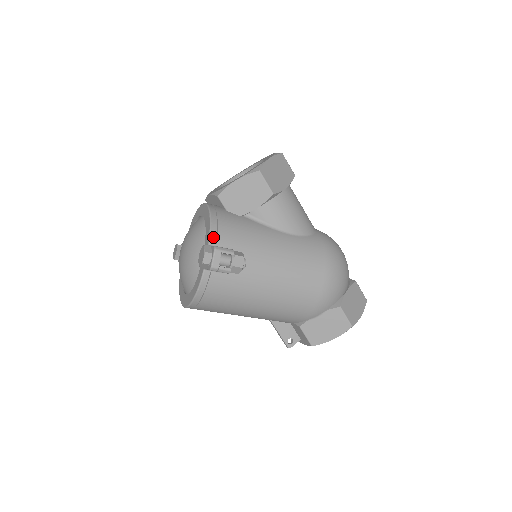
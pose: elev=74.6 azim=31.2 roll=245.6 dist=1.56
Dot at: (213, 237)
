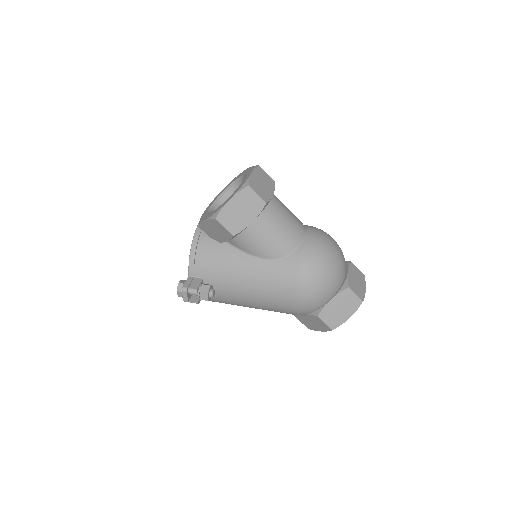
Dot at: (191, 269)
